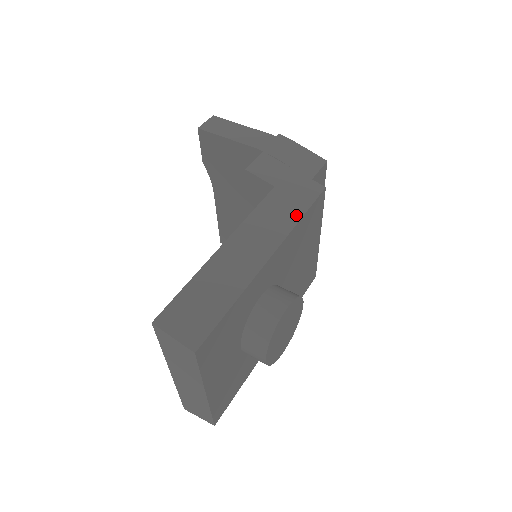
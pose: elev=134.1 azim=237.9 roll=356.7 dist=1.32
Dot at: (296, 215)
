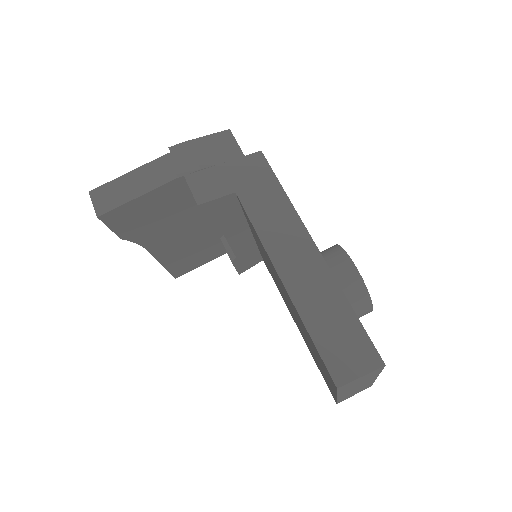
Dot at: (280, 195)
